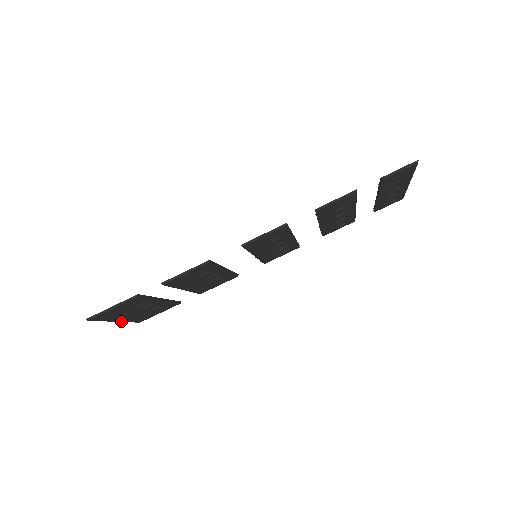
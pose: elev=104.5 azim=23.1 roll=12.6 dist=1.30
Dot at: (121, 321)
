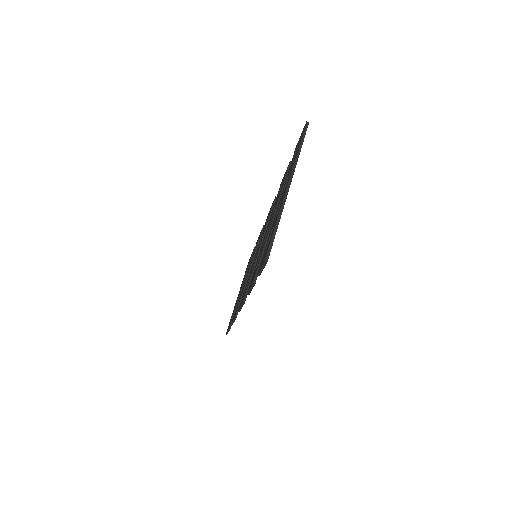
Dot at: occluded
